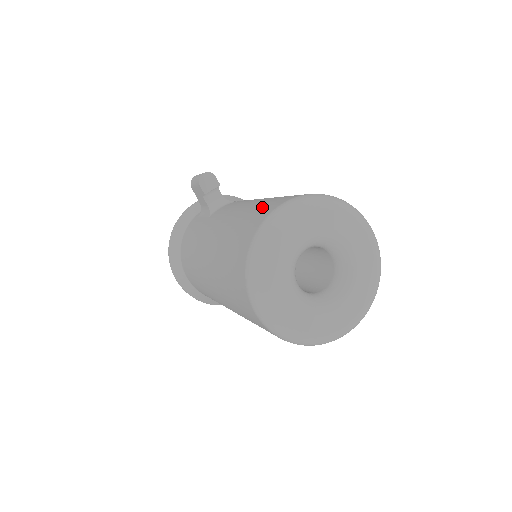
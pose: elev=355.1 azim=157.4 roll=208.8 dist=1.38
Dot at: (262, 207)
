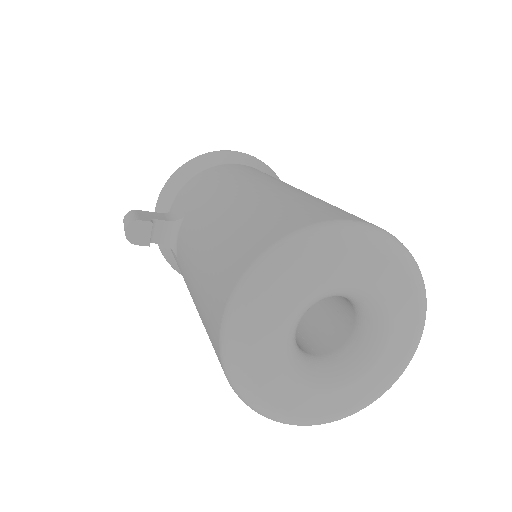
Dot at: (207, 309)
